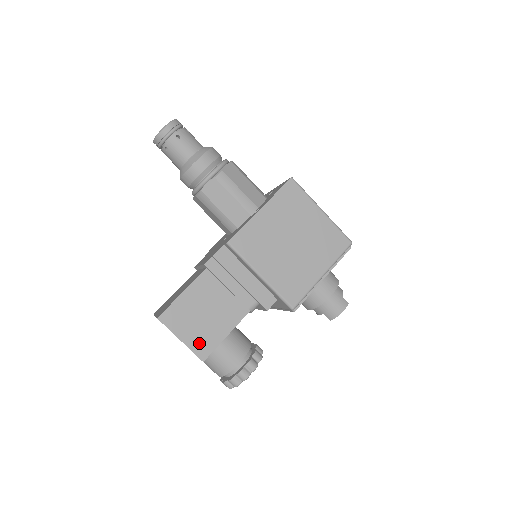
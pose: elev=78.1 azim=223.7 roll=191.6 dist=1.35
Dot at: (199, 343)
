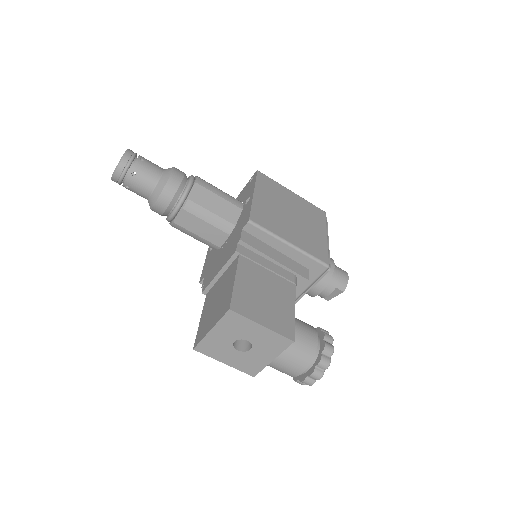
Dot at: (279, 324)
